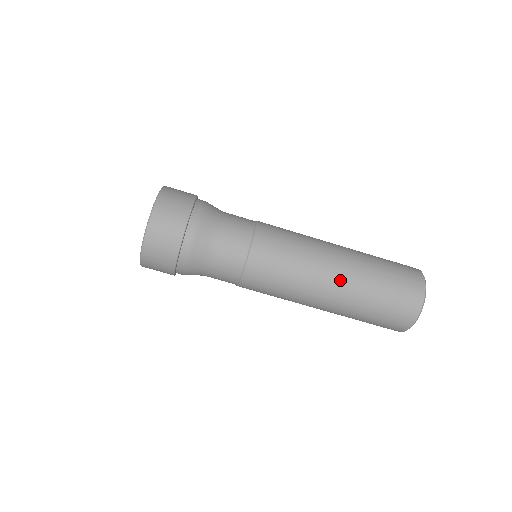
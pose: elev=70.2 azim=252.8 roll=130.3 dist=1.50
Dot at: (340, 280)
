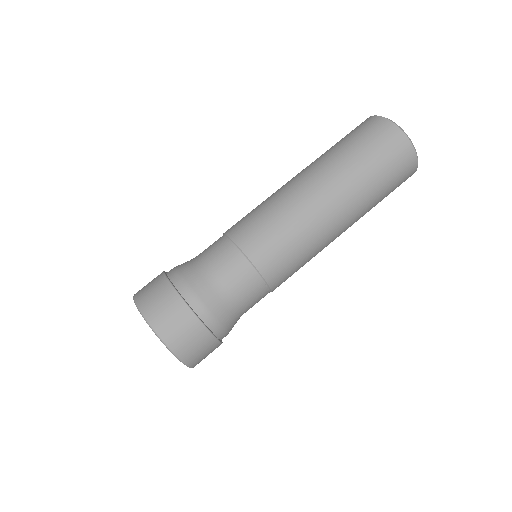
Dot at: (302, 172)
